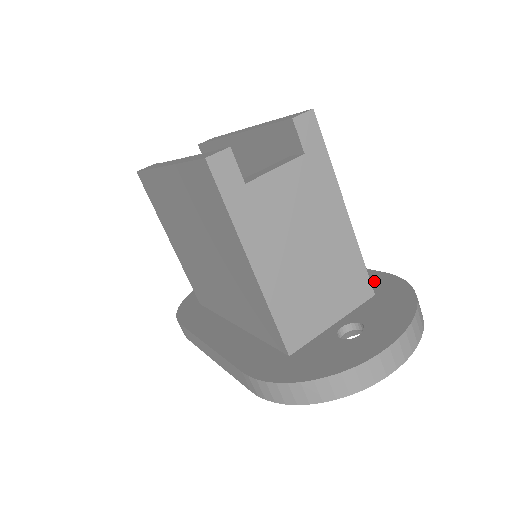
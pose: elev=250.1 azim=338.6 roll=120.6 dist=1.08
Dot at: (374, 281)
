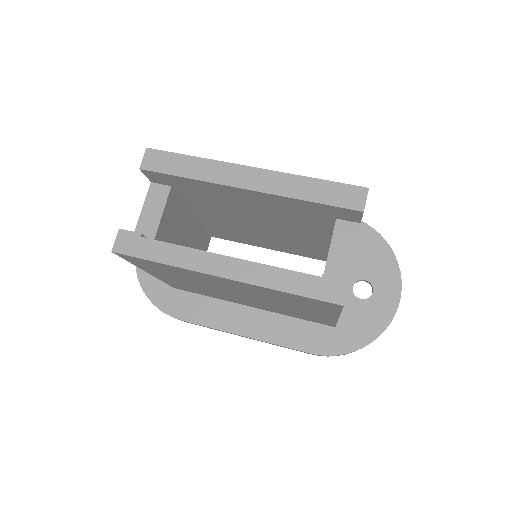
Dot at: occluded
